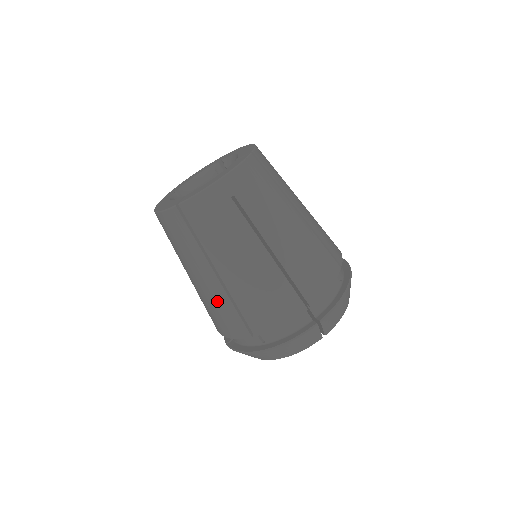
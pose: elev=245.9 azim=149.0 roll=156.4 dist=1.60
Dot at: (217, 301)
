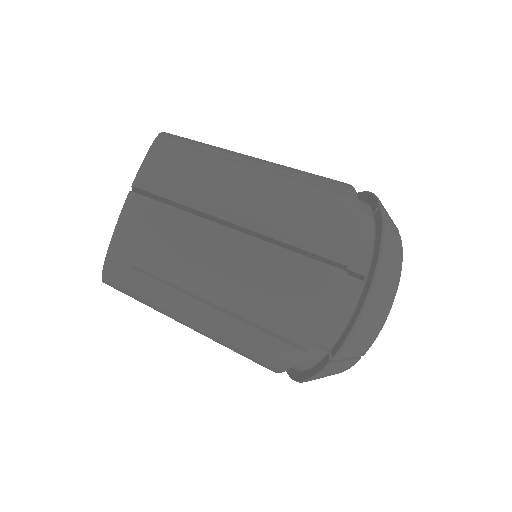
Dot at: occluded
